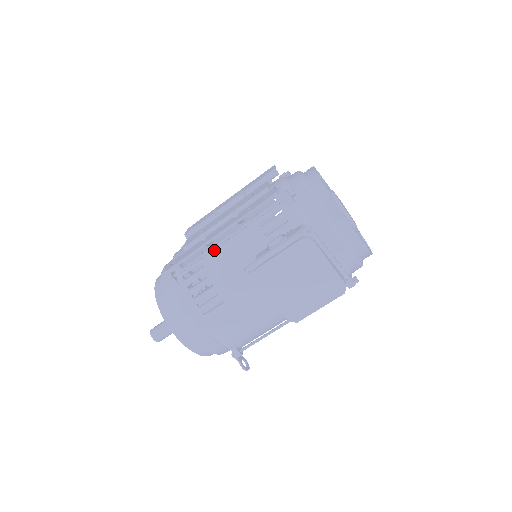
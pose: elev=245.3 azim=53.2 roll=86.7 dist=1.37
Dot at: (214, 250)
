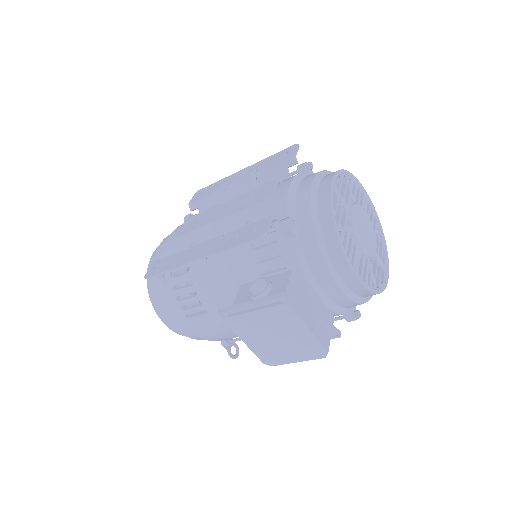
Dot at: occluded
